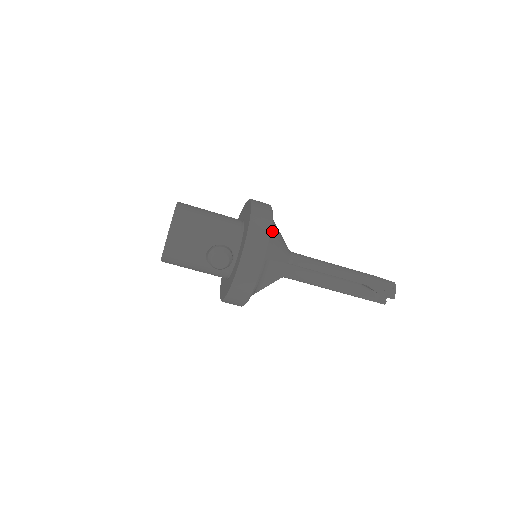
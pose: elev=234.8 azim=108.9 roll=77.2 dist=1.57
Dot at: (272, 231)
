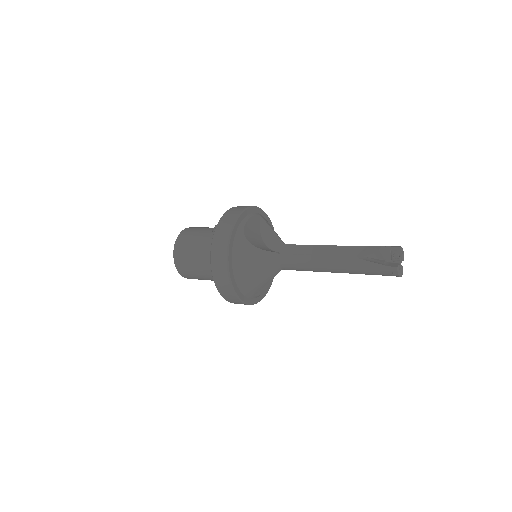
Dot at: (242, 287)
